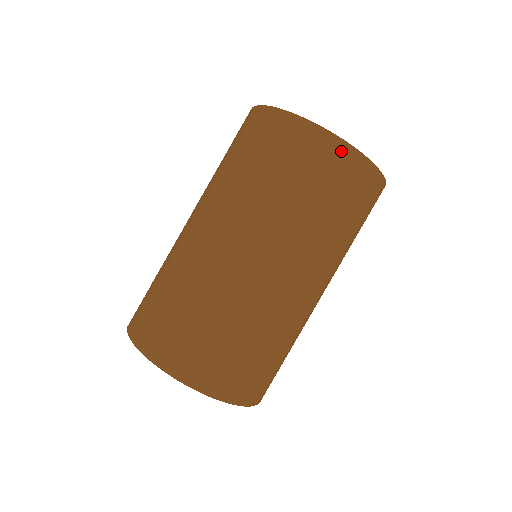
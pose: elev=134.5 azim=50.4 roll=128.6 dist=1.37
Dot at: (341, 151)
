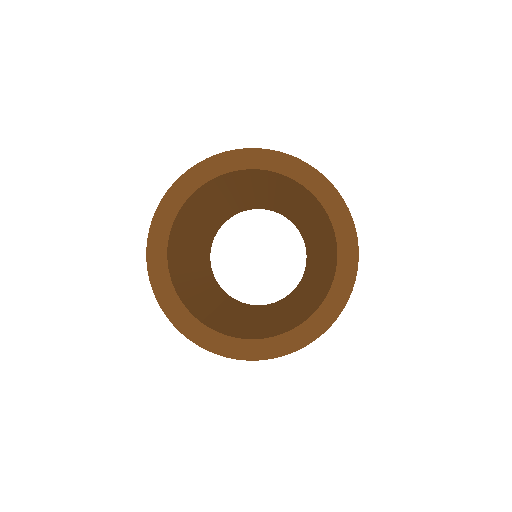
Dot at: occluded
